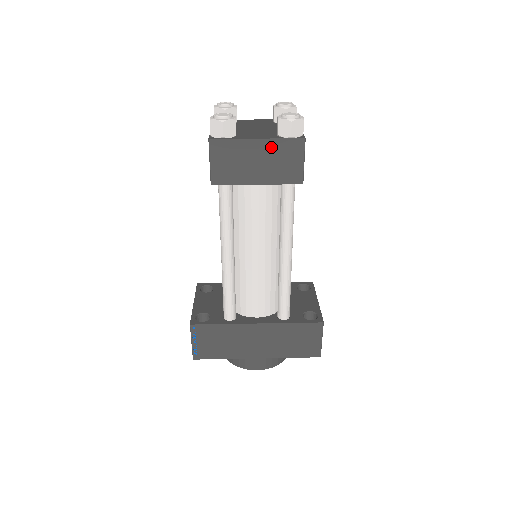
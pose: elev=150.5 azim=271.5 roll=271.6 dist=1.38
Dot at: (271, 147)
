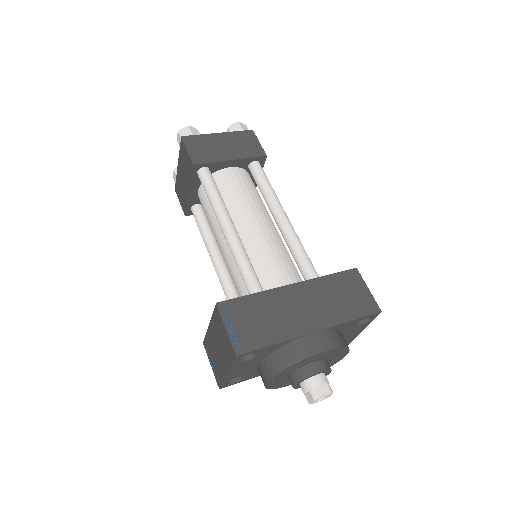
Dot at: (231, 137)
